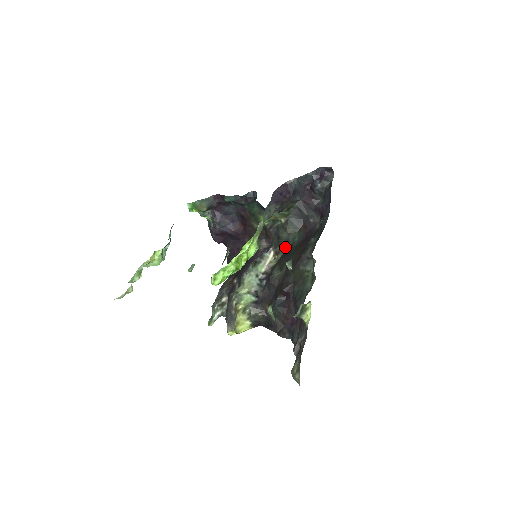
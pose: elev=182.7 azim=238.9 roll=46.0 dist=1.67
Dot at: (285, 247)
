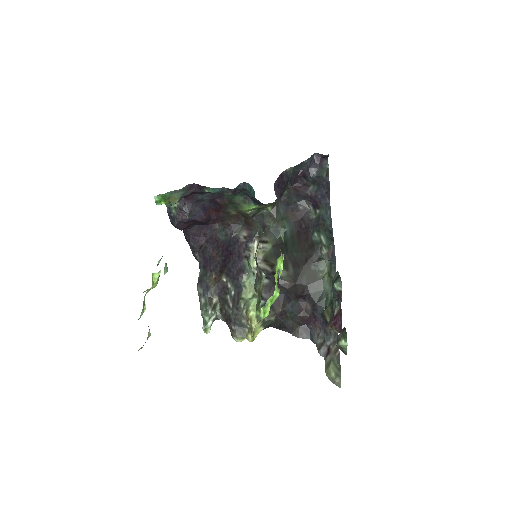
Dot at: (275, 238)
